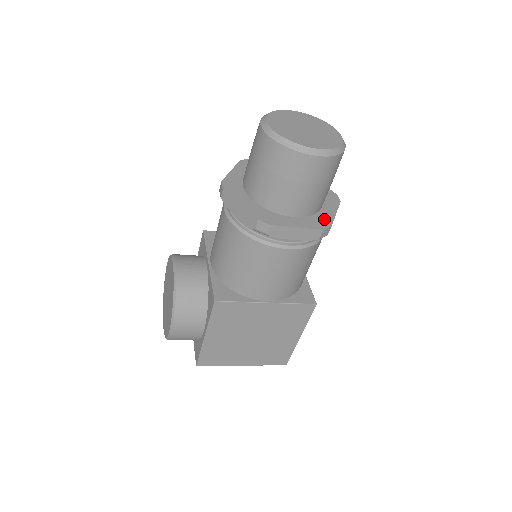
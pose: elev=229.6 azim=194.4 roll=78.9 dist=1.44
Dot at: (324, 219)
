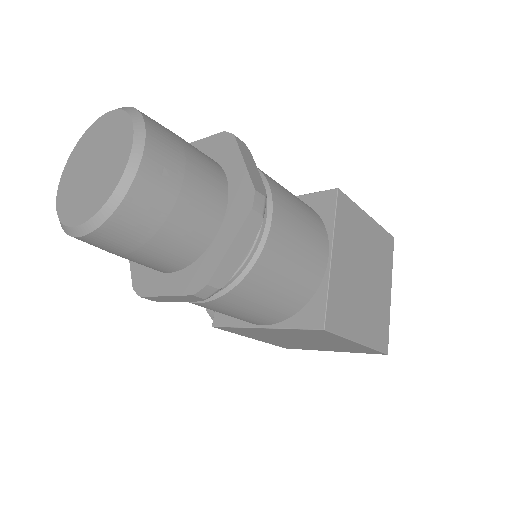
Dot at: (205, 268)
